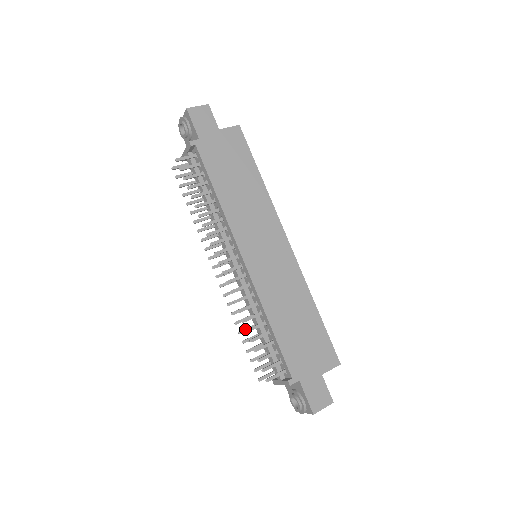
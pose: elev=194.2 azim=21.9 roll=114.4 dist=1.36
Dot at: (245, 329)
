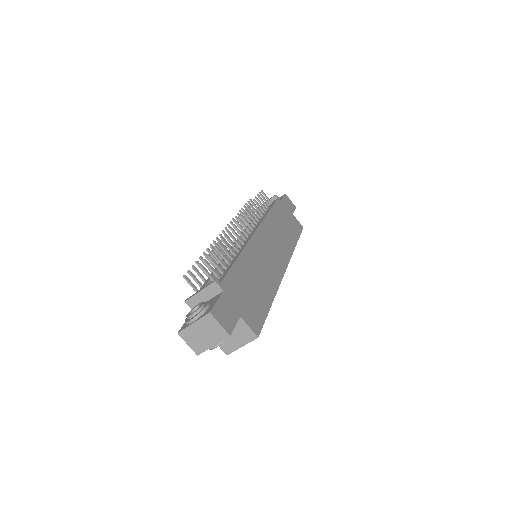
Dot at: occluded
